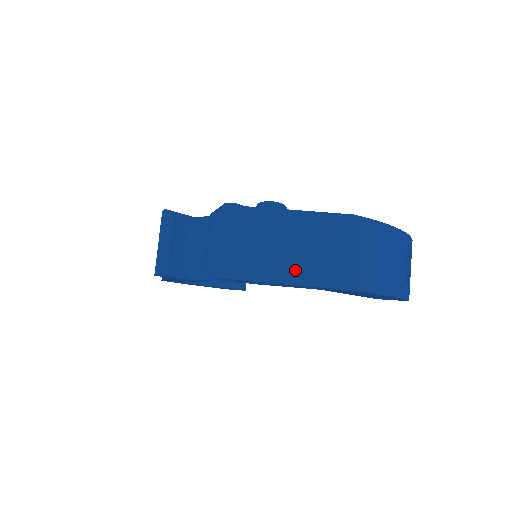
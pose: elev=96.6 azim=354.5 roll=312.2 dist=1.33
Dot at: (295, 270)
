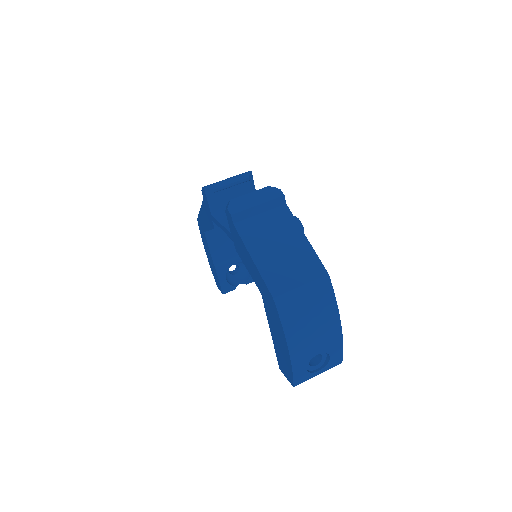
Dot at: (264, 256)
